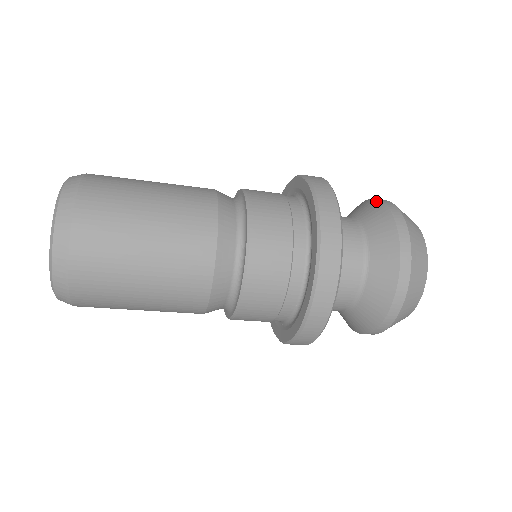
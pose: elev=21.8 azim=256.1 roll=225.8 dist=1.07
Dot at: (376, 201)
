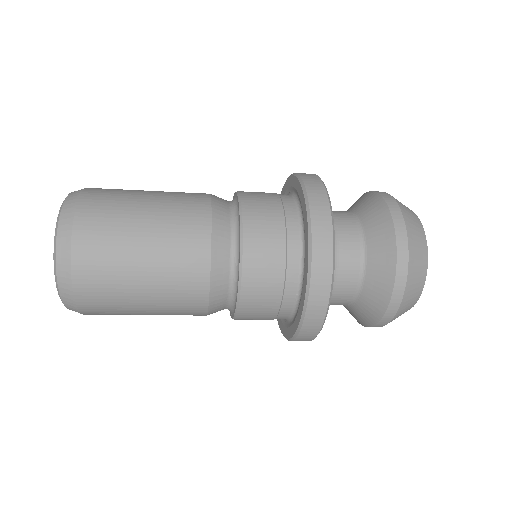
Dot at: (371, 193)
